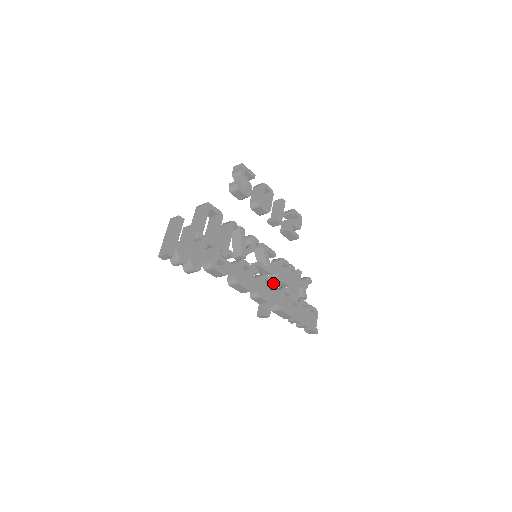
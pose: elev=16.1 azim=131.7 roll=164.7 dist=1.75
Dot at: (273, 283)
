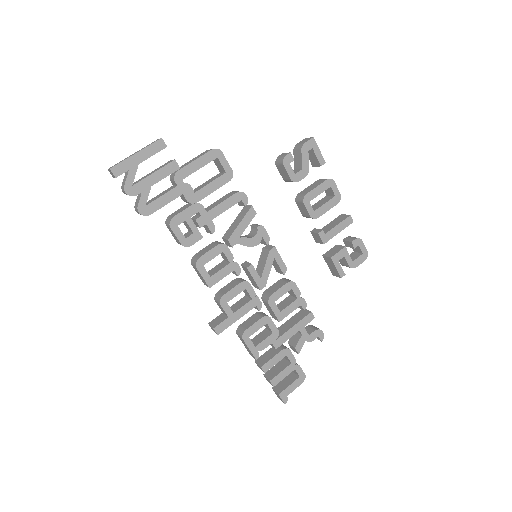
Dot at: (255, 301)
